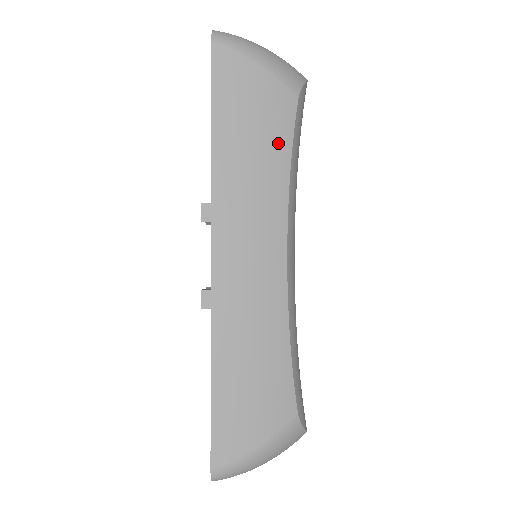
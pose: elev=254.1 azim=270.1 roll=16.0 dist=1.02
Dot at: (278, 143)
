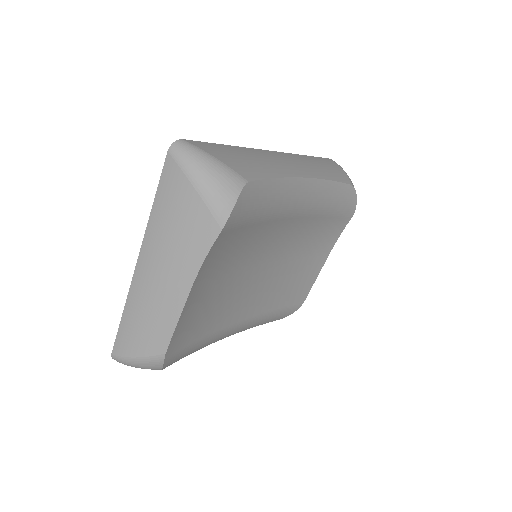
Dot at: (333, 175)
